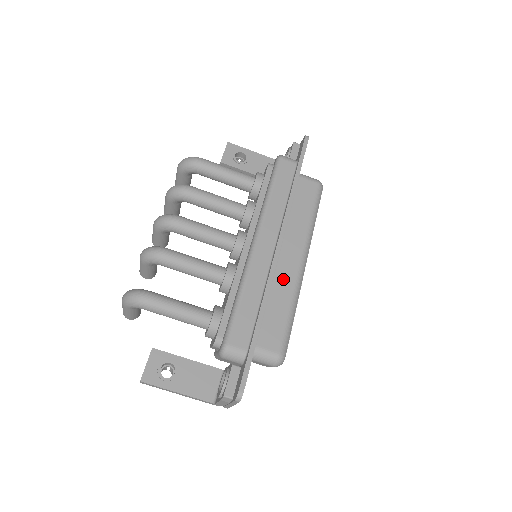
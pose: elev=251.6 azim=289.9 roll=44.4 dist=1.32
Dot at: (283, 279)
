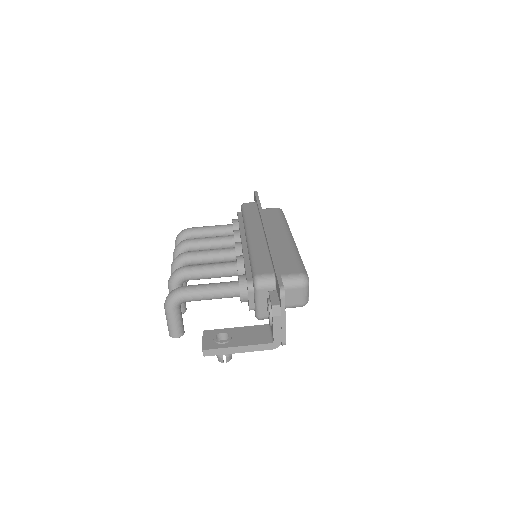
Dot at: (280, 245)
